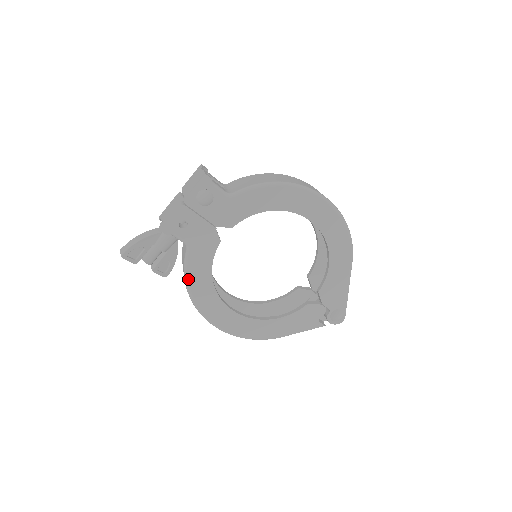
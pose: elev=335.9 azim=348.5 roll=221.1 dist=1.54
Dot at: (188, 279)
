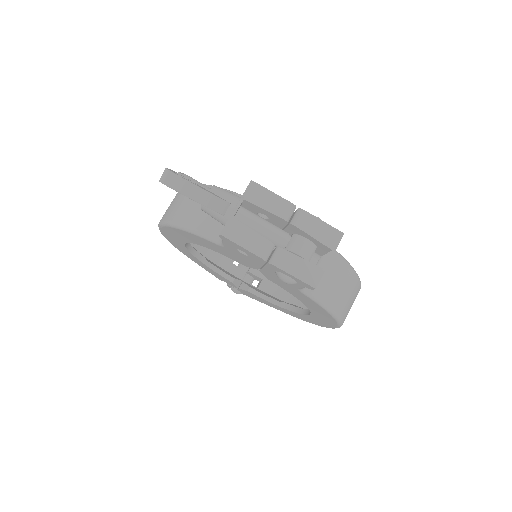
Dot at: (186, 231)
